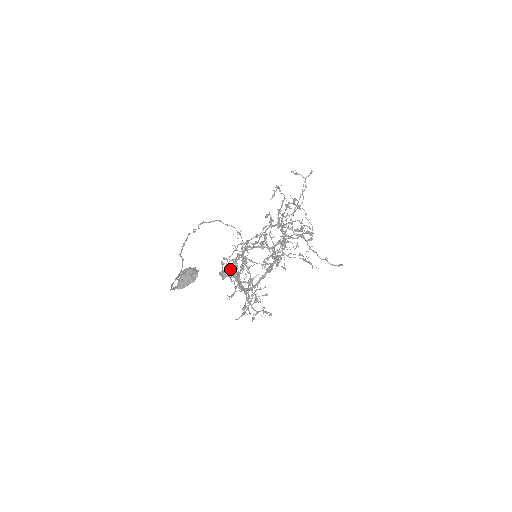
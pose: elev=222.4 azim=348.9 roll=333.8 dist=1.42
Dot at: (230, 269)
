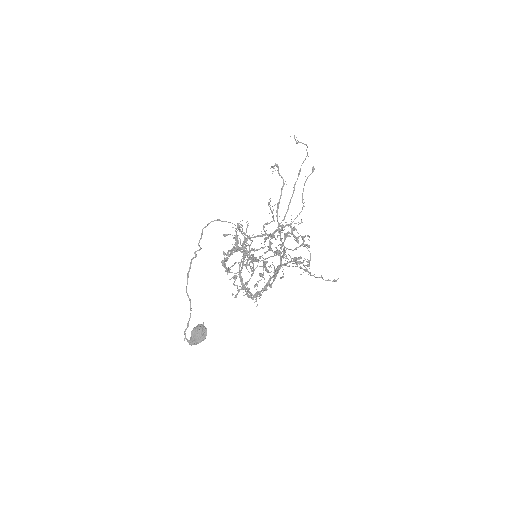
Dot at: (231, 251)
